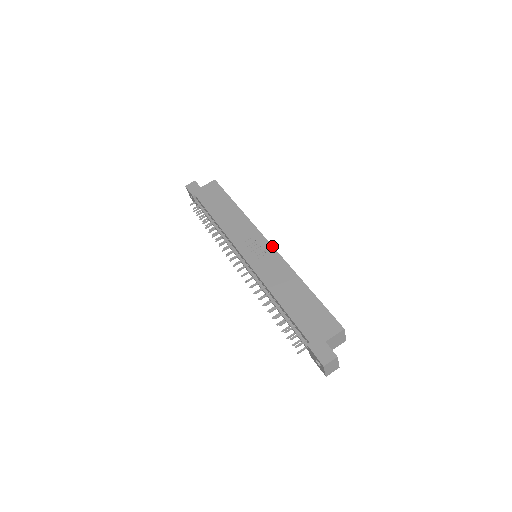
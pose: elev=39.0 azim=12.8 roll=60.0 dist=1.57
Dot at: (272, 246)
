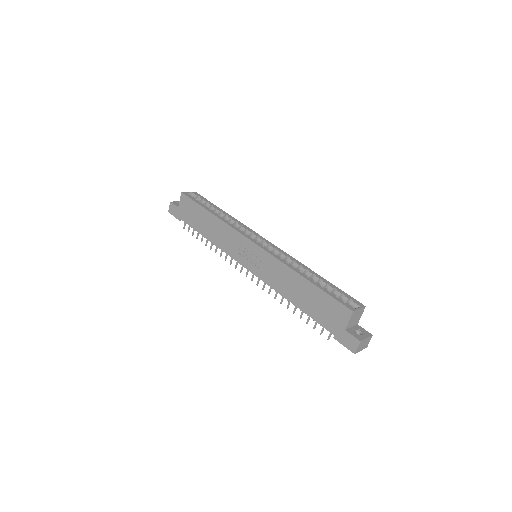
Dot at: (259, 247)
